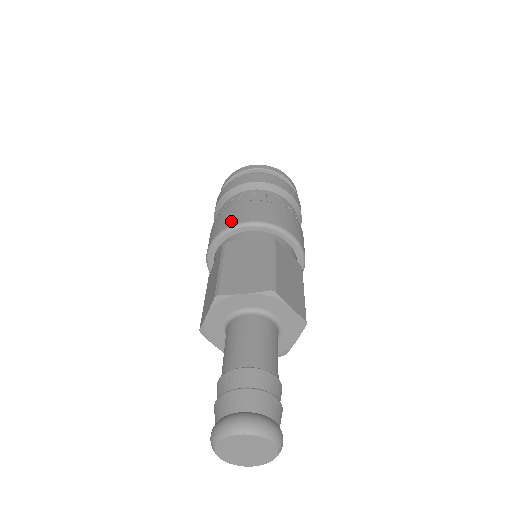
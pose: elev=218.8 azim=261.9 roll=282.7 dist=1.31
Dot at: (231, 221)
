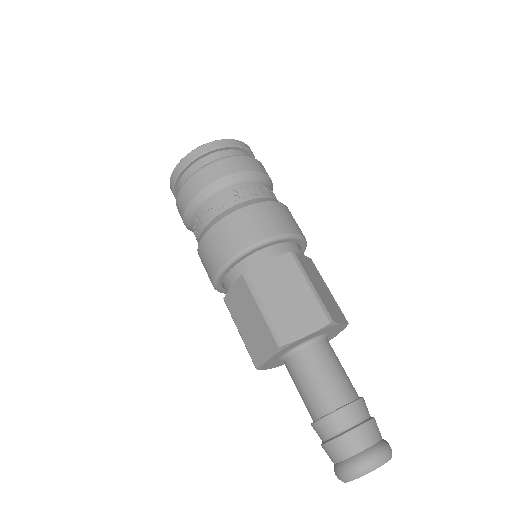
Dot at: (209, 275)
